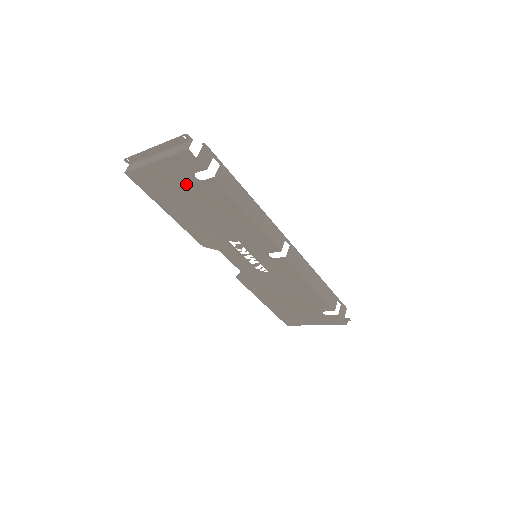
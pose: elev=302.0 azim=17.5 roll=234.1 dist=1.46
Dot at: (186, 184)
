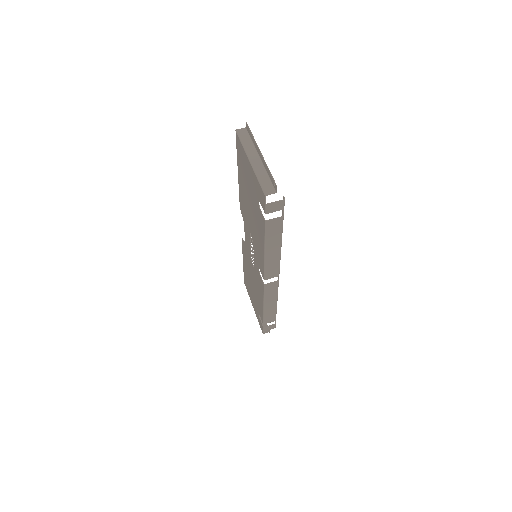
Dot at: (254, 193)
